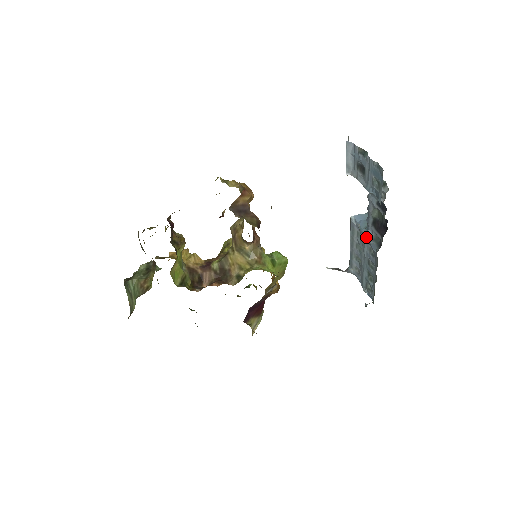
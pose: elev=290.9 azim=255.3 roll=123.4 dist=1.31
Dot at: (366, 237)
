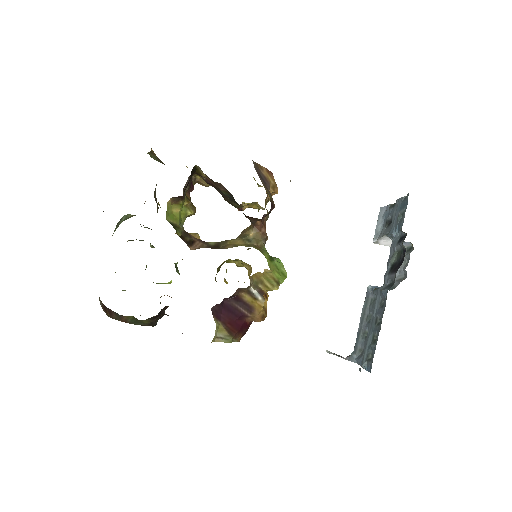
Dot at: (379, 290)
